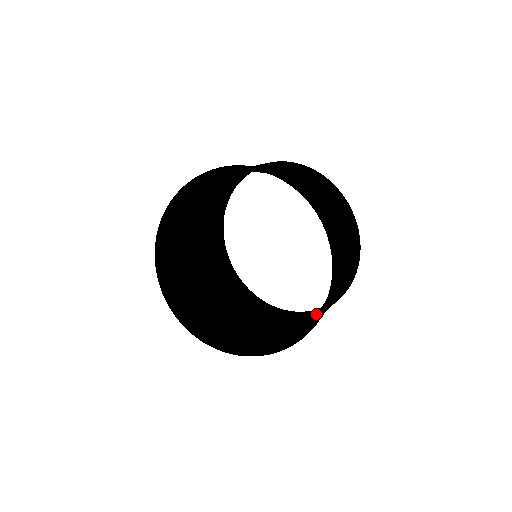
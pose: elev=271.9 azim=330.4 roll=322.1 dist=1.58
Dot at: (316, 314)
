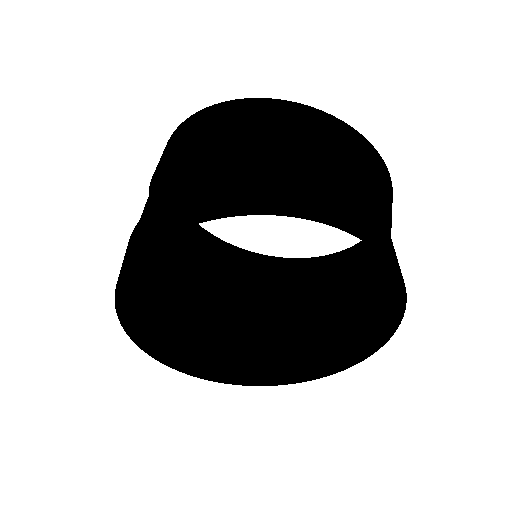
Dot at: (361, 313)
